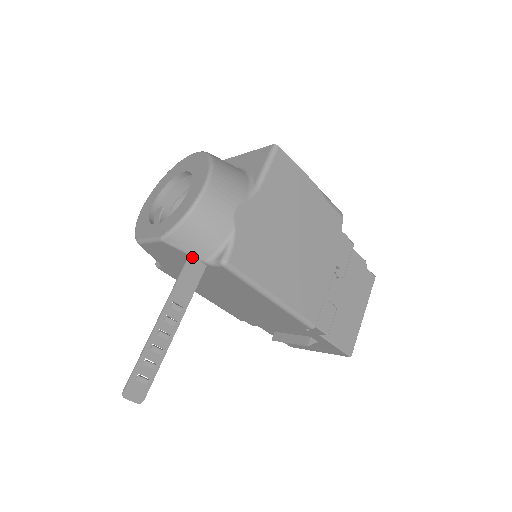
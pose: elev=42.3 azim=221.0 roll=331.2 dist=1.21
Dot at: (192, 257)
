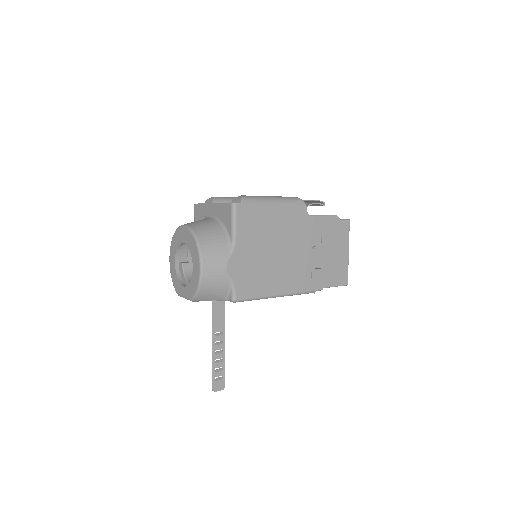
Dot at: (214, 302)
